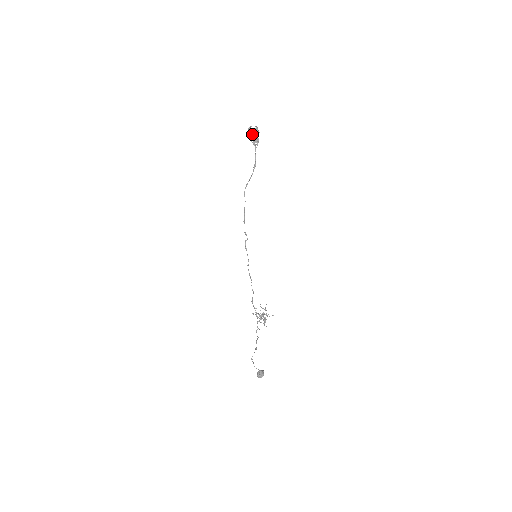
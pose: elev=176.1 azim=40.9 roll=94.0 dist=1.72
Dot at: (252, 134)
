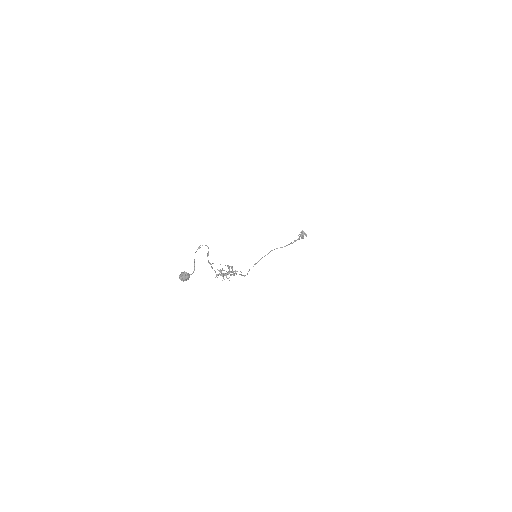
Dot at: (301, 235)
